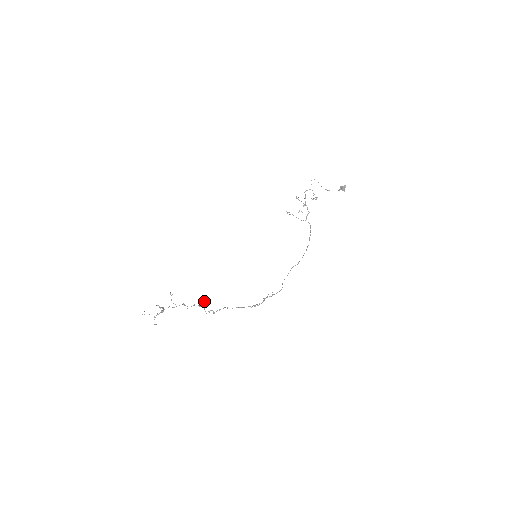
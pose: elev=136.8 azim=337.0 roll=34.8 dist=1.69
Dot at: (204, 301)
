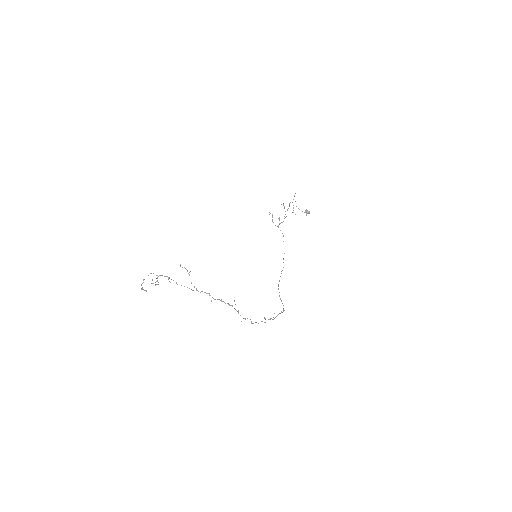
Dot at: occluded
